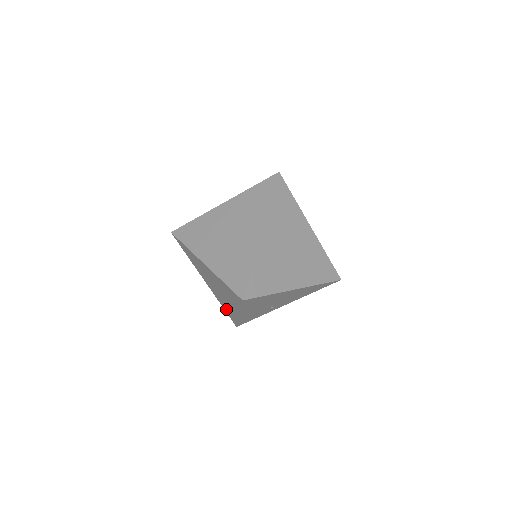
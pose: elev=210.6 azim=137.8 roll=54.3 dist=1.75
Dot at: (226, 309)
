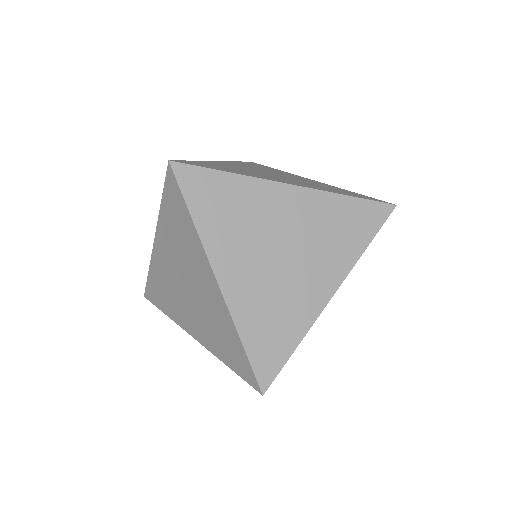
Dot at: (263, 334)
